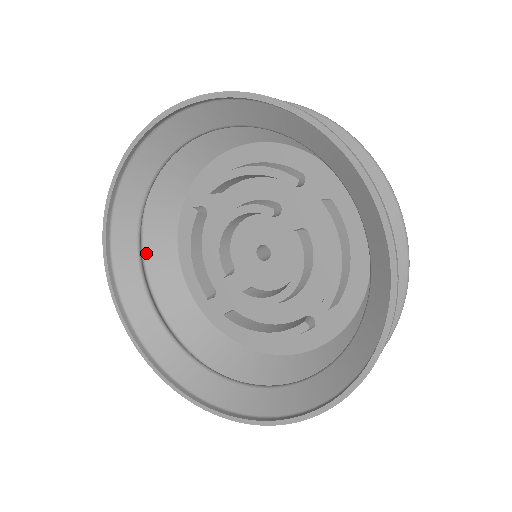
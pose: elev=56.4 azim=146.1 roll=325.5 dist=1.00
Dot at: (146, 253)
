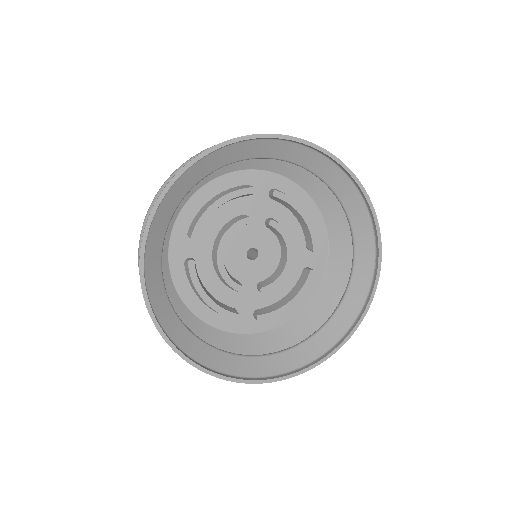
Dot at: occluded
